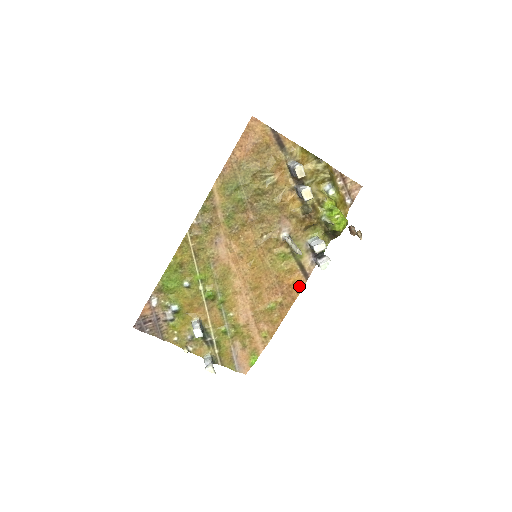
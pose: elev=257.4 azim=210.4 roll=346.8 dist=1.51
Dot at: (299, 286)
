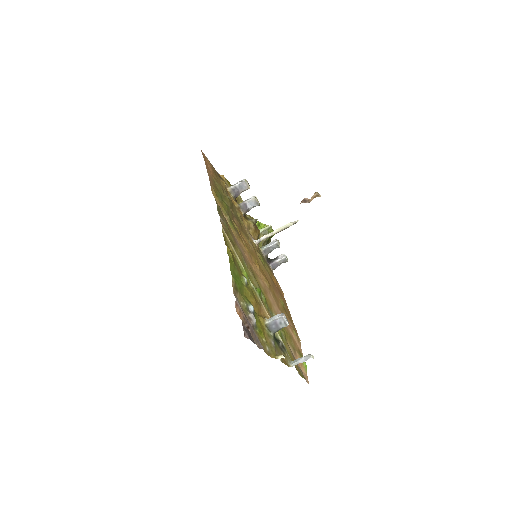
Dot at: (279, 287)
